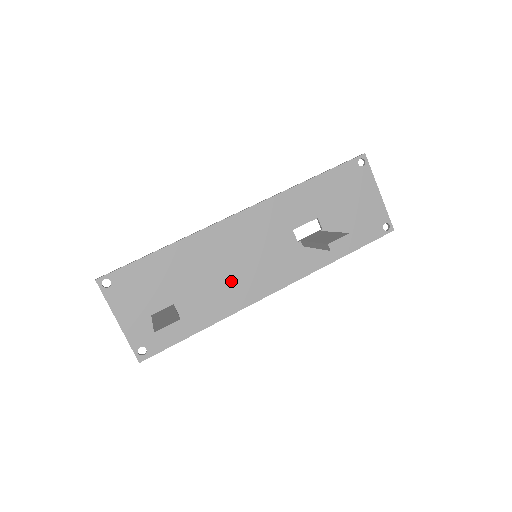
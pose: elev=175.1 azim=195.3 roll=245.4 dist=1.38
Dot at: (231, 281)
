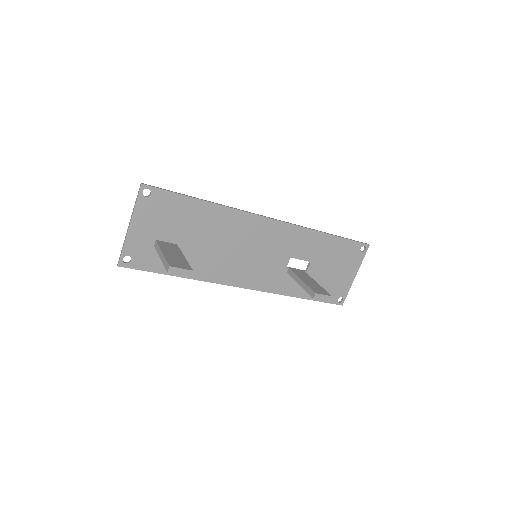
Dot at: (226, 259)
